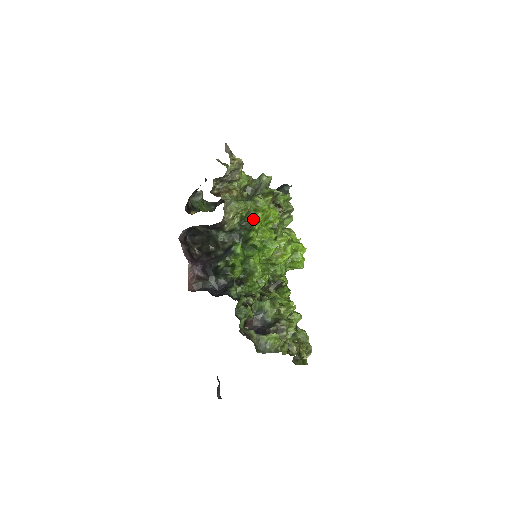
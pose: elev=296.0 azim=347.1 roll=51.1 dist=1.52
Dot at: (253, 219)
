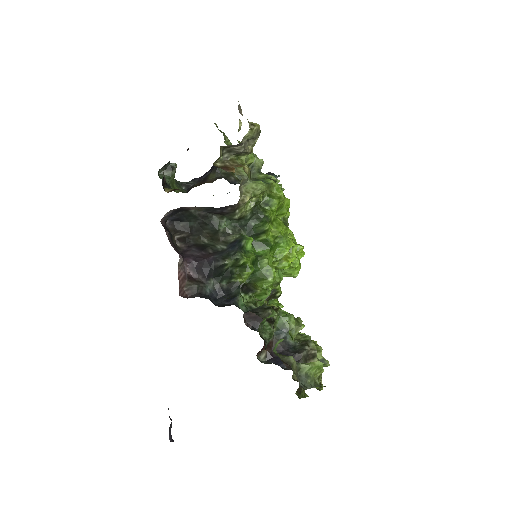
Dot at: (267, 207)
